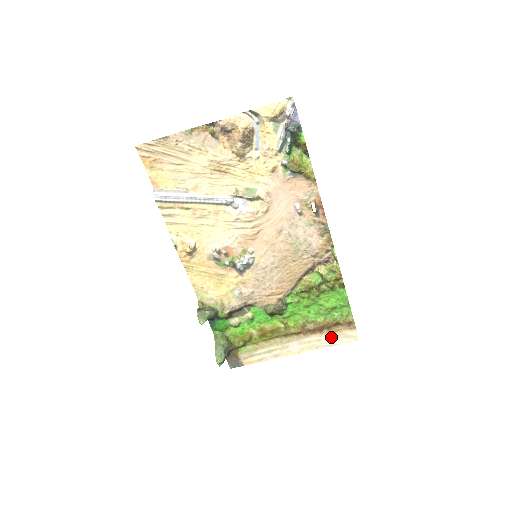
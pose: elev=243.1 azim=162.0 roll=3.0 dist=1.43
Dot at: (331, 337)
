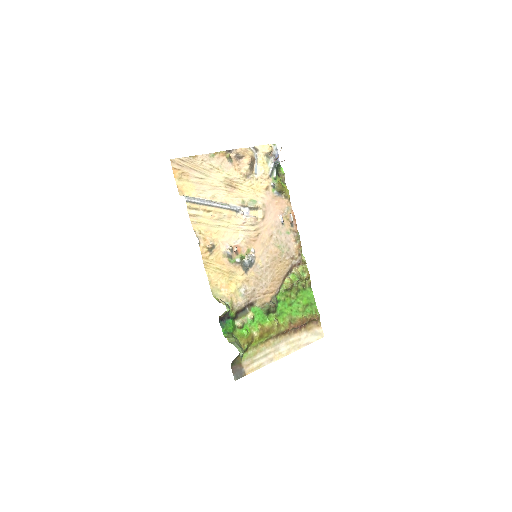
Dot at: (307, 335)
